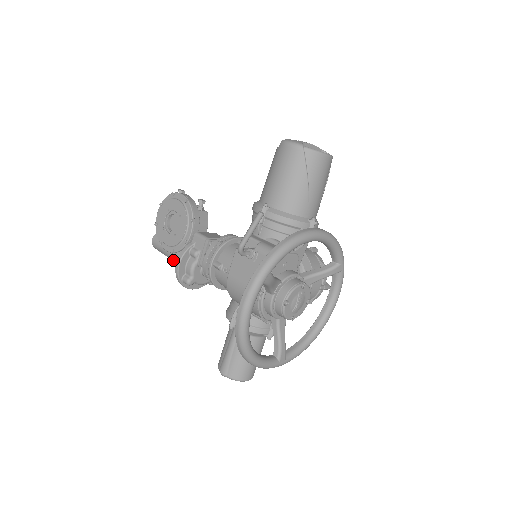
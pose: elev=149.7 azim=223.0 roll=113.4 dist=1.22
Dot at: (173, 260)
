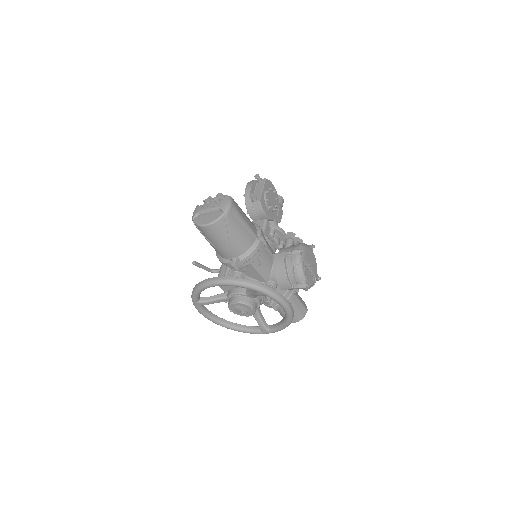
Dot at: occluded
